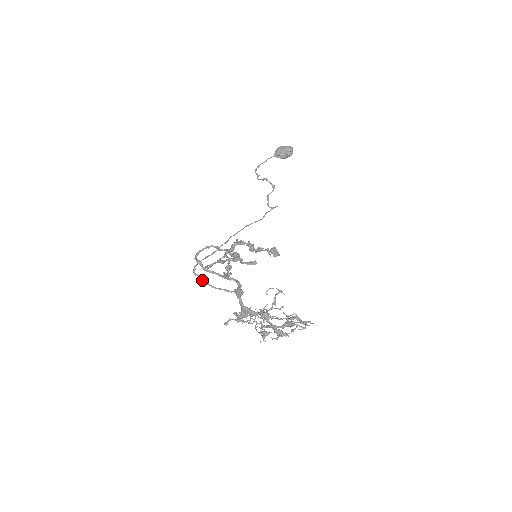
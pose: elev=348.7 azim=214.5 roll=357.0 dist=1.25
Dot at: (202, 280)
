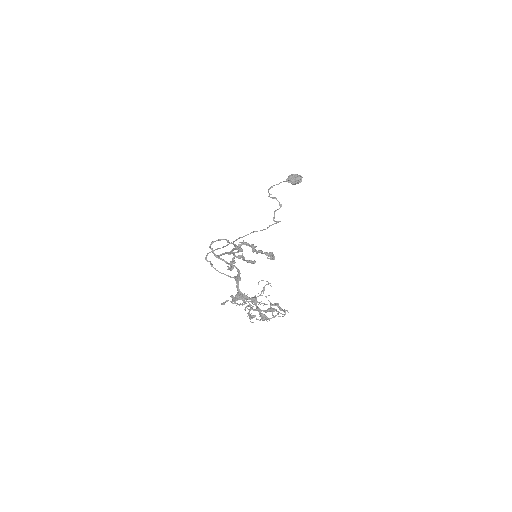
Dot at: (211, 265)
